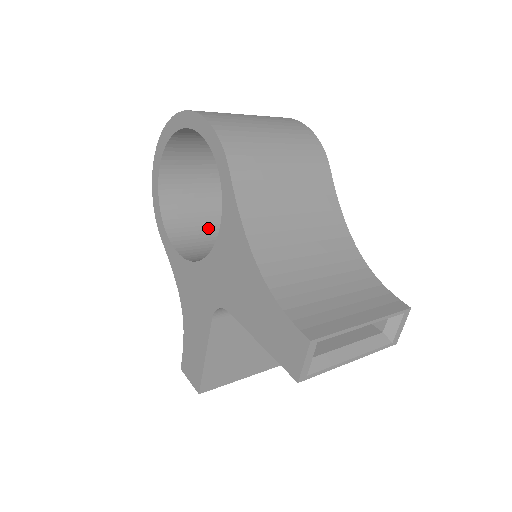
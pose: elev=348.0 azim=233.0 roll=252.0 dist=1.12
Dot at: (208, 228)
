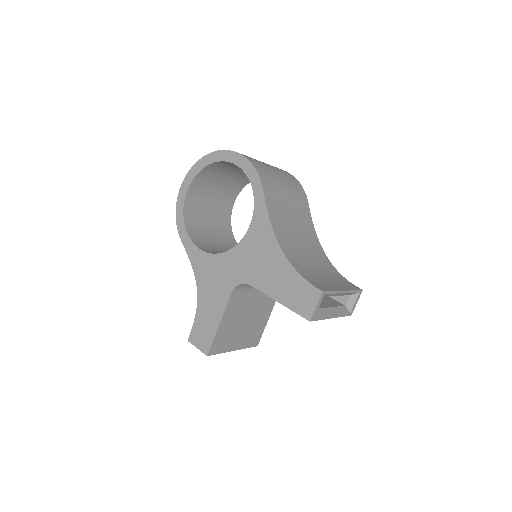
Dot at: (212, 238)
